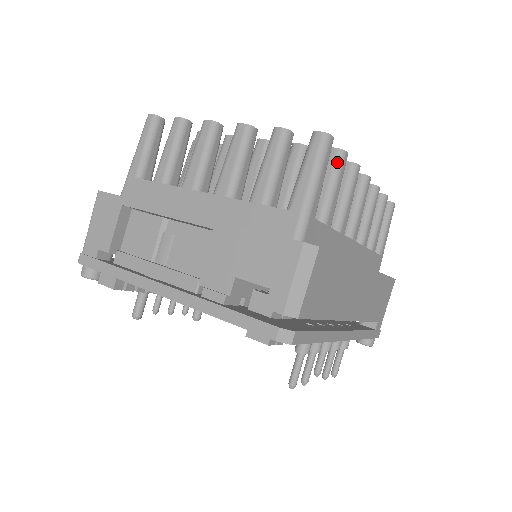
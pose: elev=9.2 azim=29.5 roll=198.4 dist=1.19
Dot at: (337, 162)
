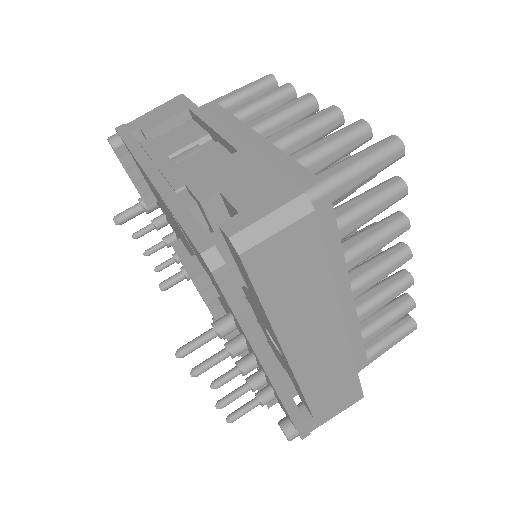
Dot at: (392, 188)
